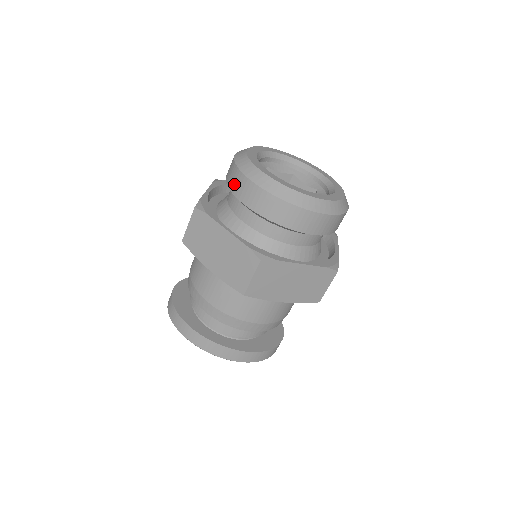
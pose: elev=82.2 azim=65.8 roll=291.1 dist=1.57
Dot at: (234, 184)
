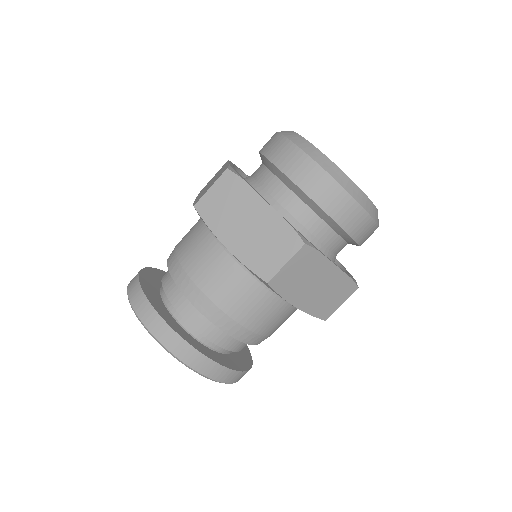
Dot at: (281, 156)
